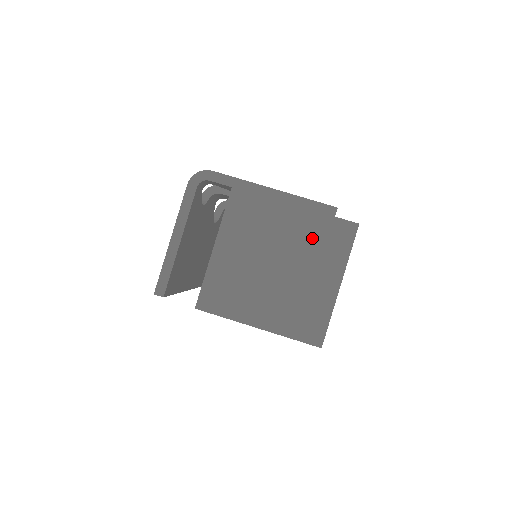
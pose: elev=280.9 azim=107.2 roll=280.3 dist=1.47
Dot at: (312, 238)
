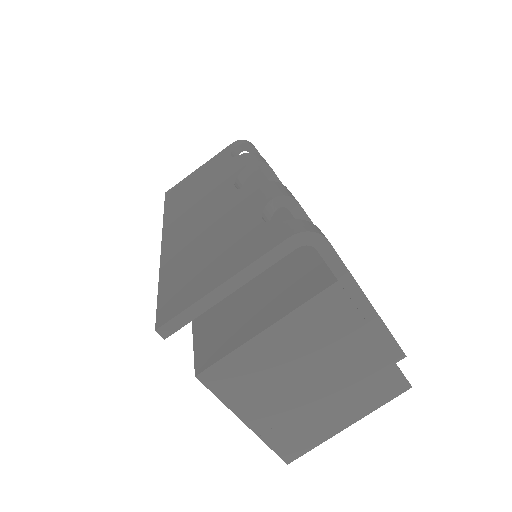
Dot at: (364, 376)
